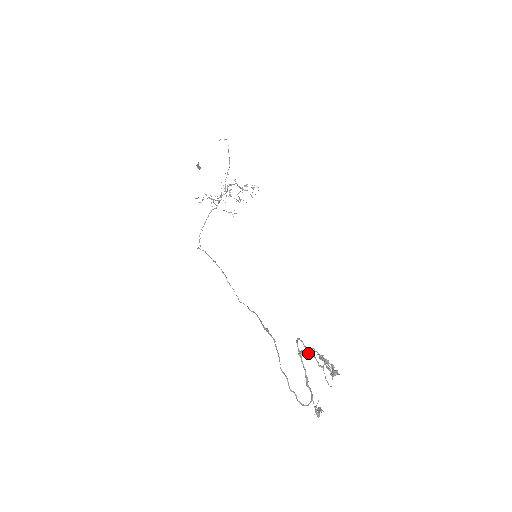
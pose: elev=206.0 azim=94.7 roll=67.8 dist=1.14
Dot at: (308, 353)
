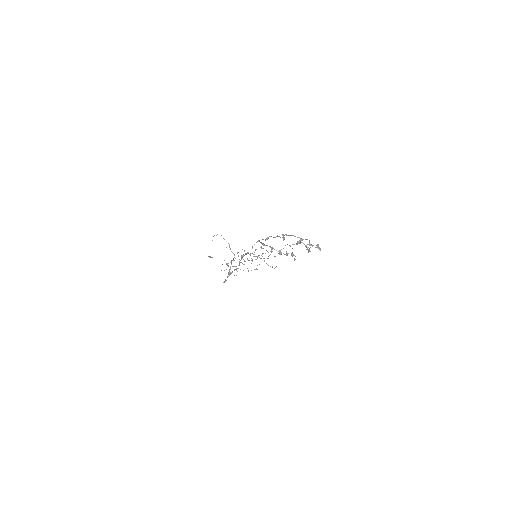
Dot at: (266, 239)
